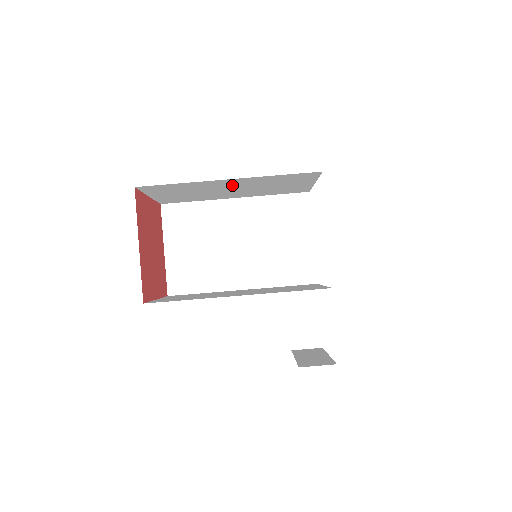
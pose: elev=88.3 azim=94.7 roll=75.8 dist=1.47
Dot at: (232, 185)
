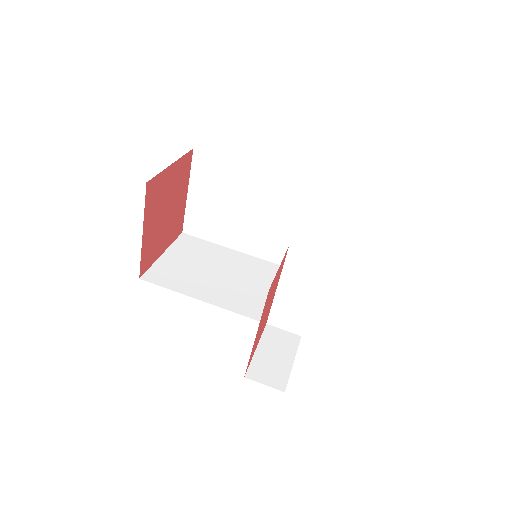
Dot at: (264, 198)
